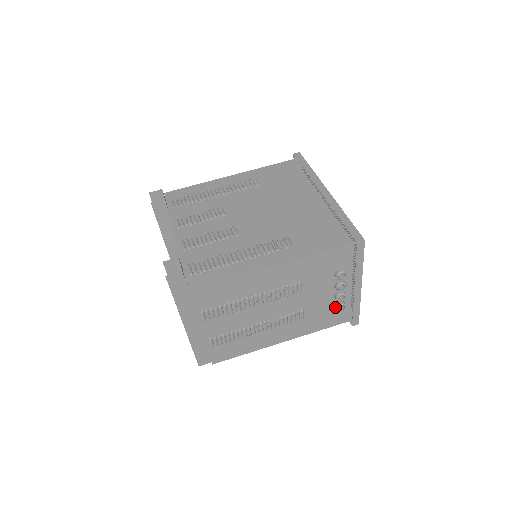
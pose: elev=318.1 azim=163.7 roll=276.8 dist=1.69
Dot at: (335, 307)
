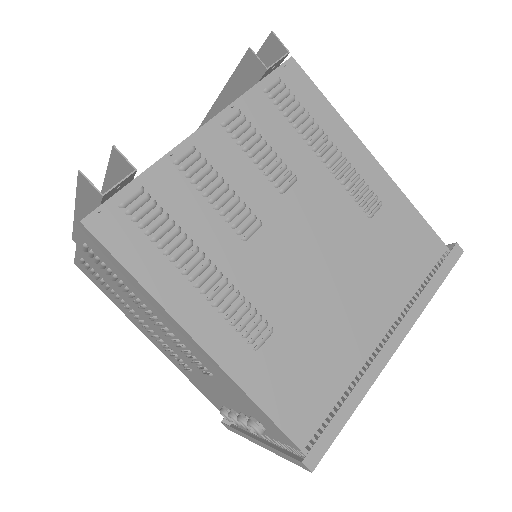
Dot at: (222, 409)
